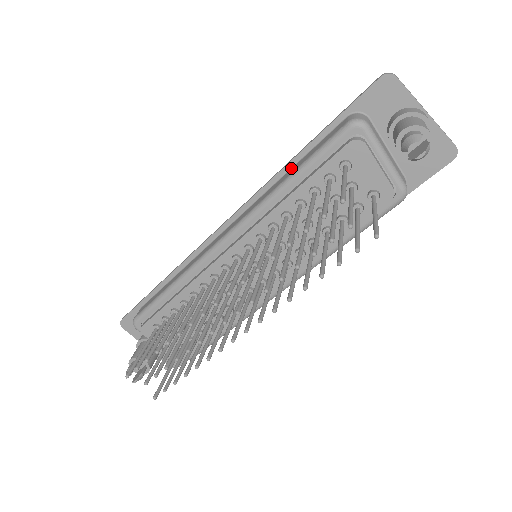
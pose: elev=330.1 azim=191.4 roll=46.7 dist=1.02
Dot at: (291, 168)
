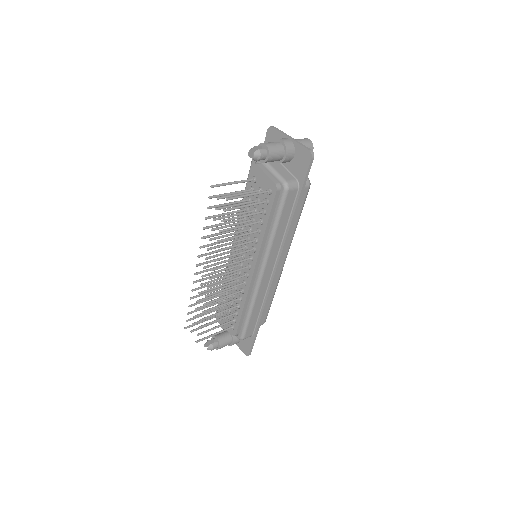
Dot at: occluded
